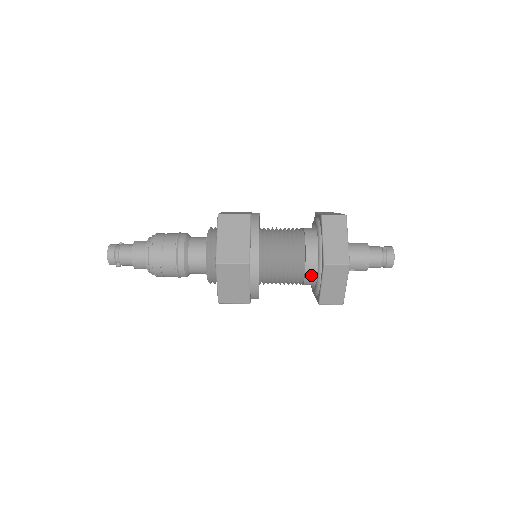
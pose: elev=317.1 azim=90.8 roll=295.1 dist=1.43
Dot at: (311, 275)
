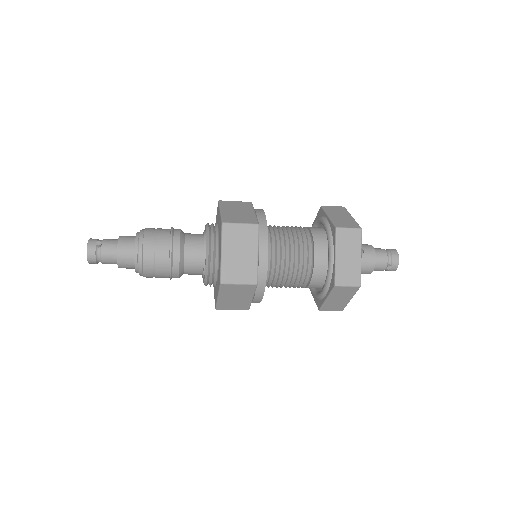
Dot at: (317, 230)
